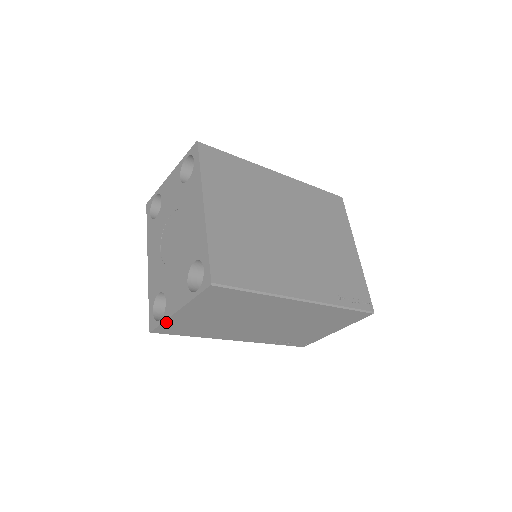
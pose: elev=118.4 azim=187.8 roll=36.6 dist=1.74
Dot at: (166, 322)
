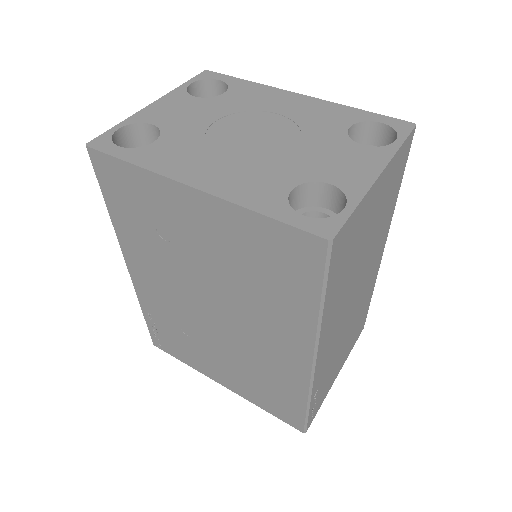
Dot at: (358, 207)
